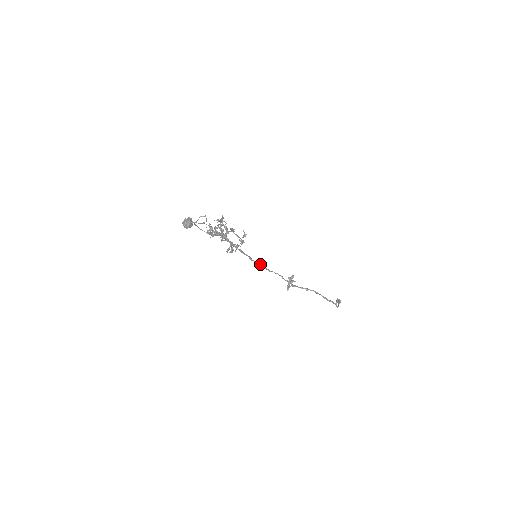
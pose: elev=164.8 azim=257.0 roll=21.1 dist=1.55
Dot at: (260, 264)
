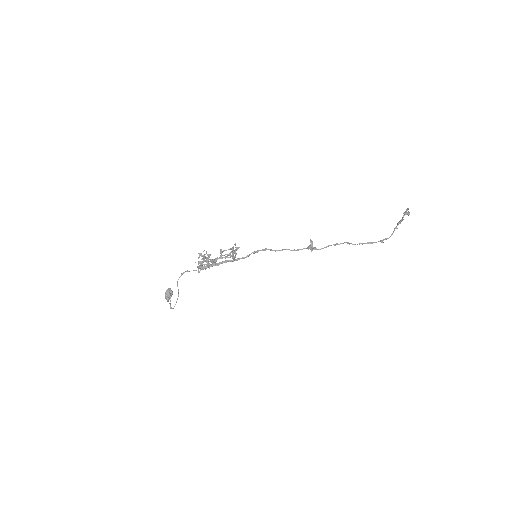
Dot at: occluded
